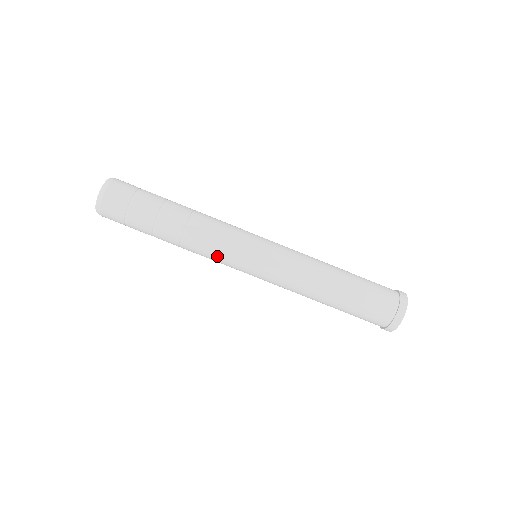
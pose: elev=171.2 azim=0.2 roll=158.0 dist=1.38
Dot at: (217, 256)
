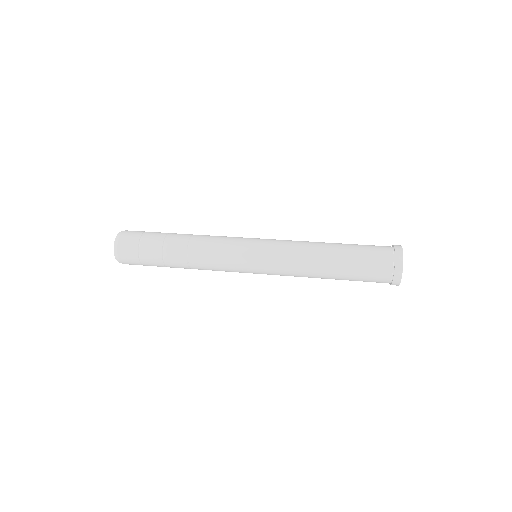
Dot at: occluded
